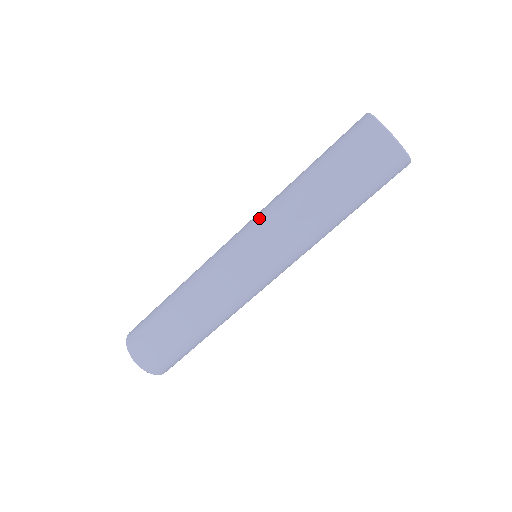
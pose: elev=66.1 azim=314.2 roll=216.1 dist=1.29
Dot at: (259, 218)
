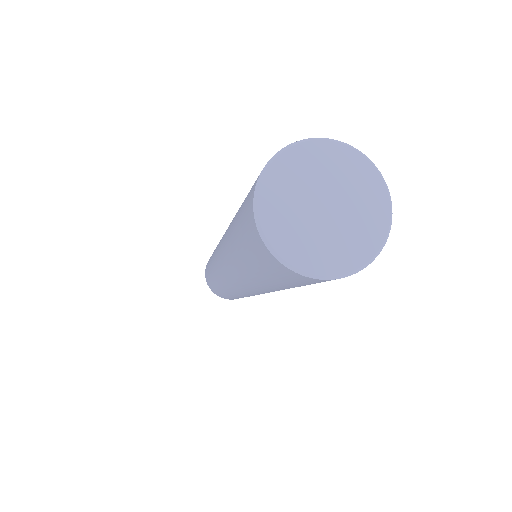
Dot at: (237, 284)
